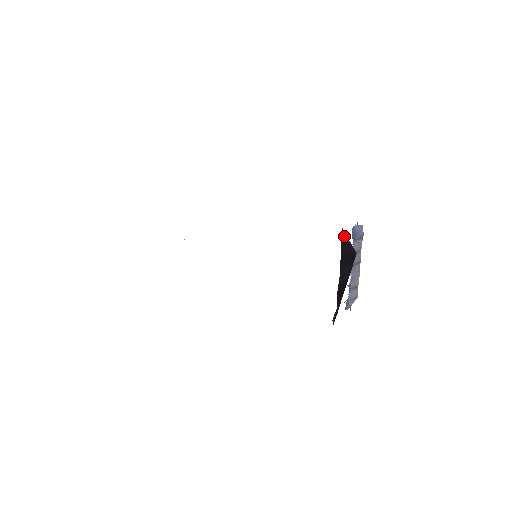
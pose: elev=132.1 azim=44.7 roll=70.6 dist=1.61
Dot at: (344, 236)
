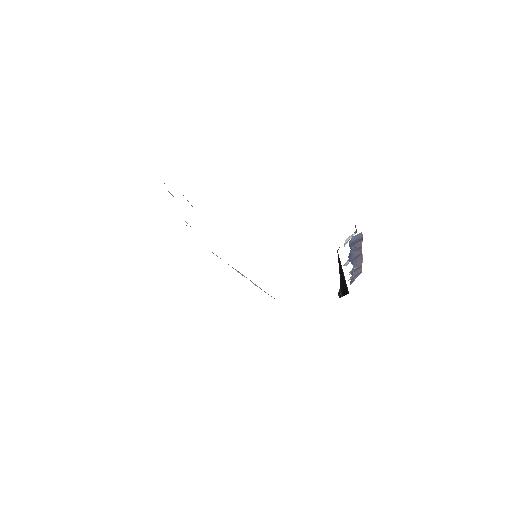
Dot at: (339, 259)
